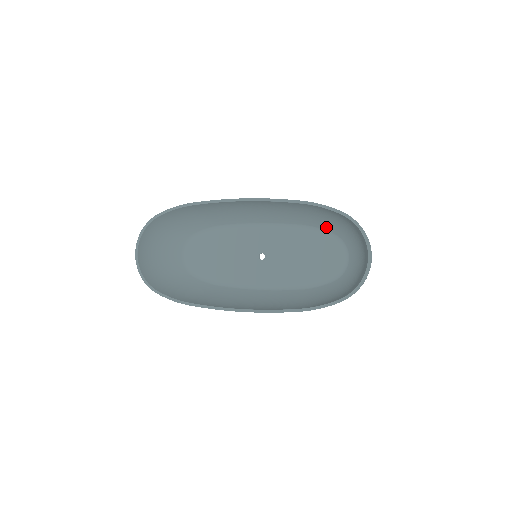
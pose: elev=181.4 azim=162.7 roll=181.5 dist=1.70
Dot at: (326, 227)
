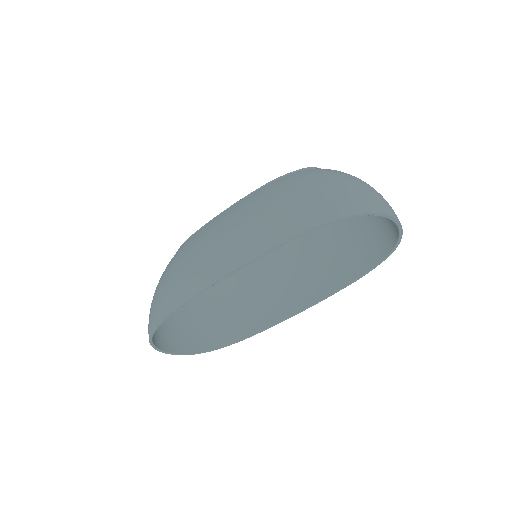
Dot at: occluded
